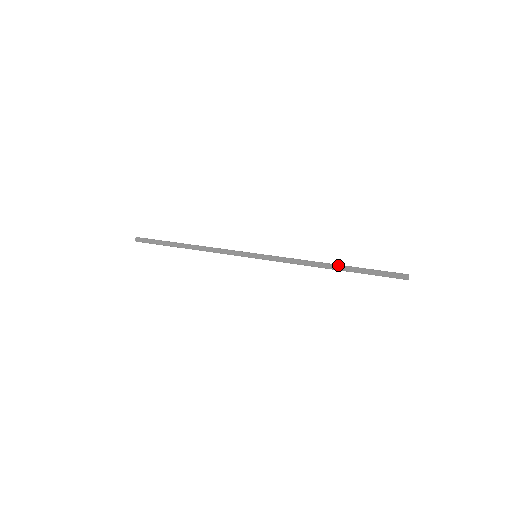
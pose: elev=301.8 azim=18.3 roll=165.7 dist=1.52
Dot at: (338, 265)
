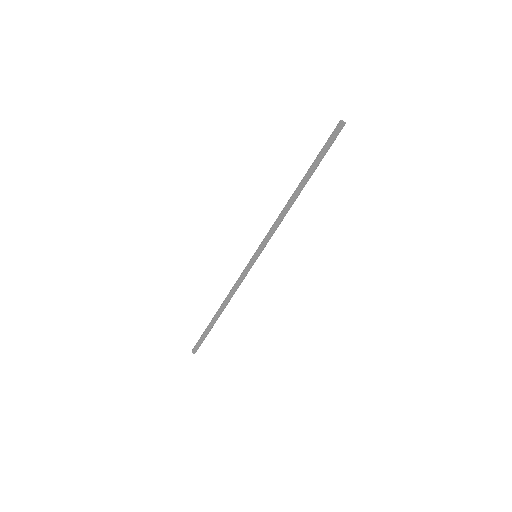
Dot at: (299, 185)
